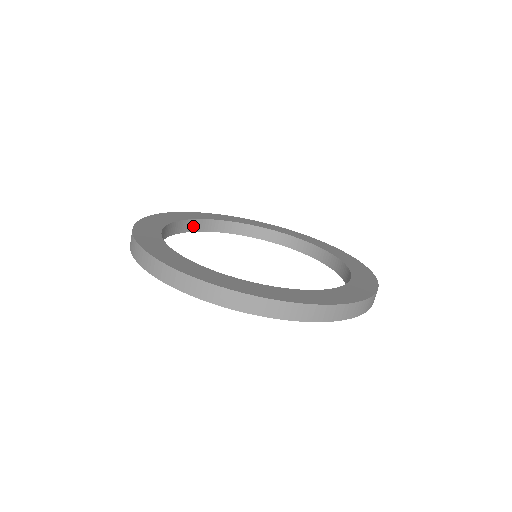
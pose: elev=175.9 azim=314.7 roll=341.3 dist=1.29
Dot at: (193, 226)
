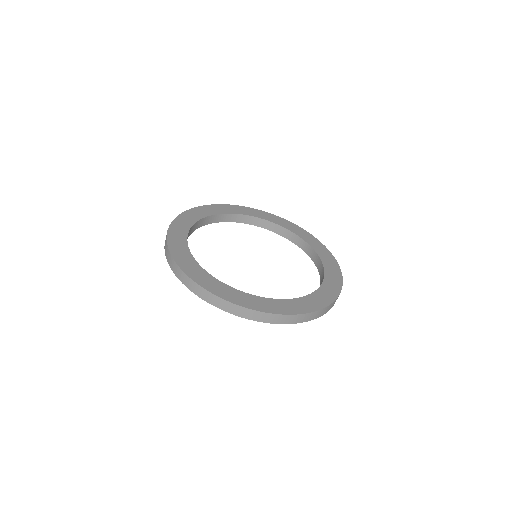
Dot at: (188, 234)
